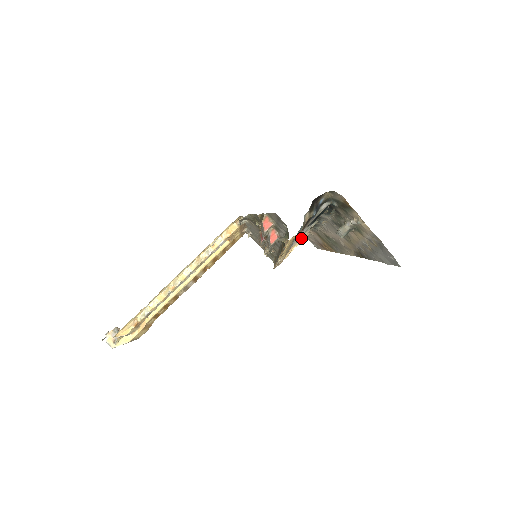
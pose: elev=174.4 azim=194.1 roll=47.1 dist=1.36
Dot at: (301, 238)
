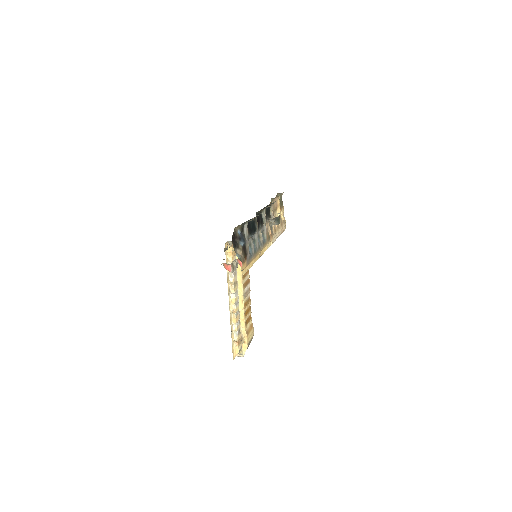
Dot at: (272, 215)
